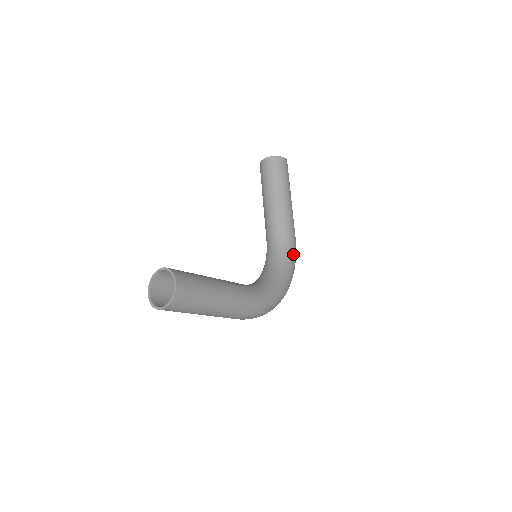
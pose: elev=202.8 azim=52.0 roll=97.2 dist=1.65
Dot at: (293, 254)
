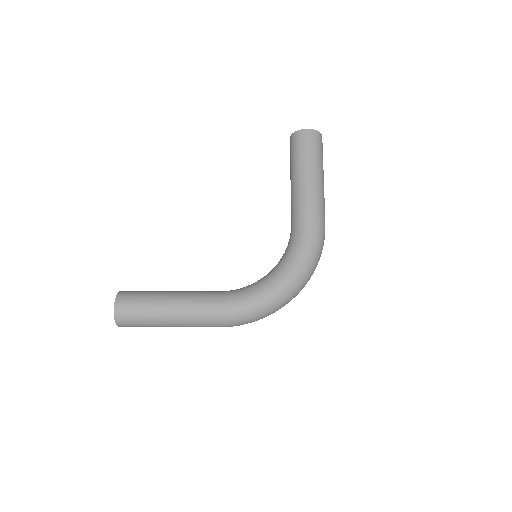
Dot at: (306, 243)
